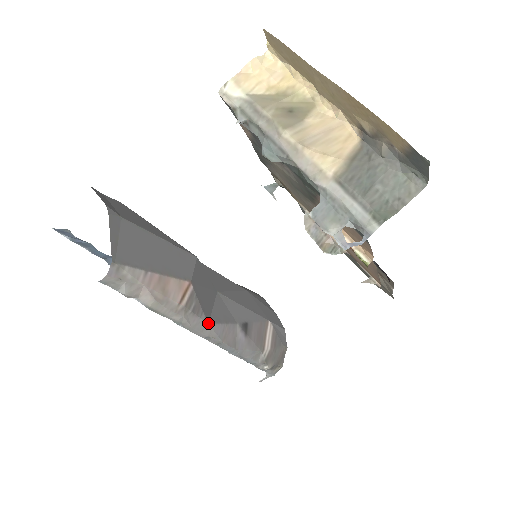
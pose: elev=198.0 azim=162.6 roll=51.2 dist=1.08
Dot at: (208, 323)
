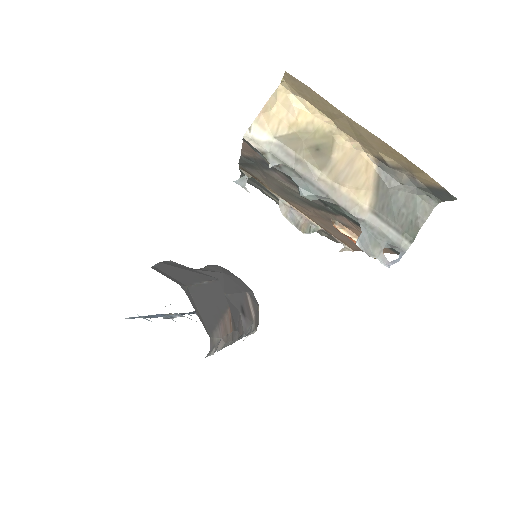
Dot at: (236, 330)
